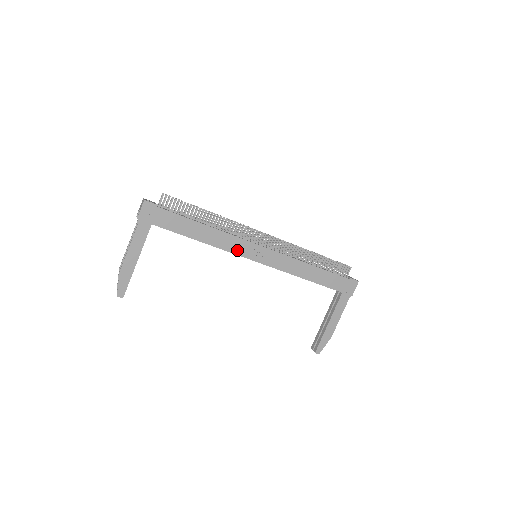
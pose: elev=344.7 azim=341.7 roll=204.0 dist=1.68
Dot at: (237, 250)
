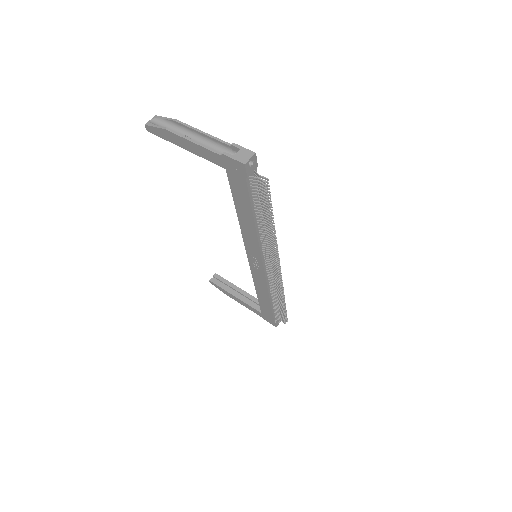
Dot at: (248, 245)
